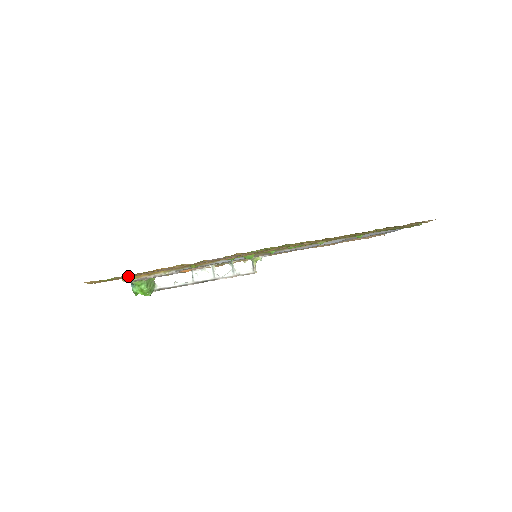
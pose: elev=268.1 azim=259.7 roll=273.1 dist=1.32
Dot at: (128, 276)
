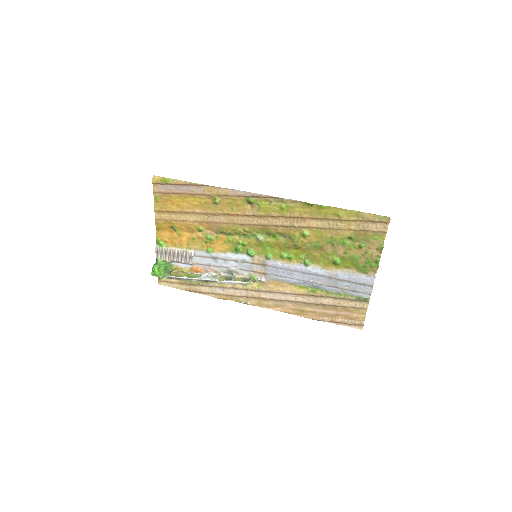
Dot at: (178, 183)
